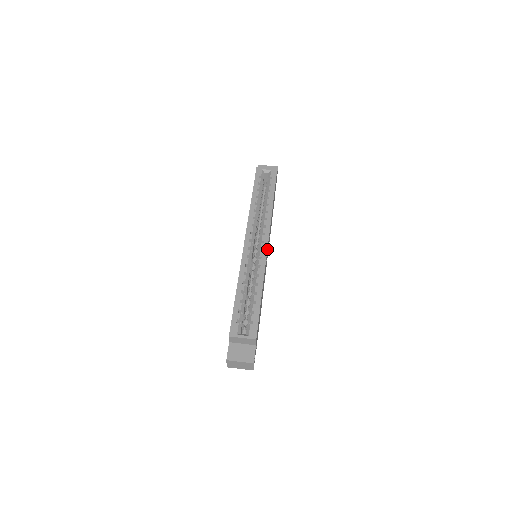
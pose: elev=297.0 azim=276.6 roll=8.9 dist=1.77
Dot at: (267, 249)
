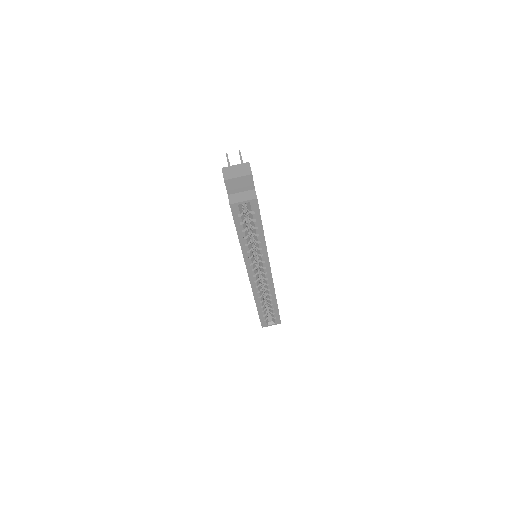
Dot at: (271, 275)
